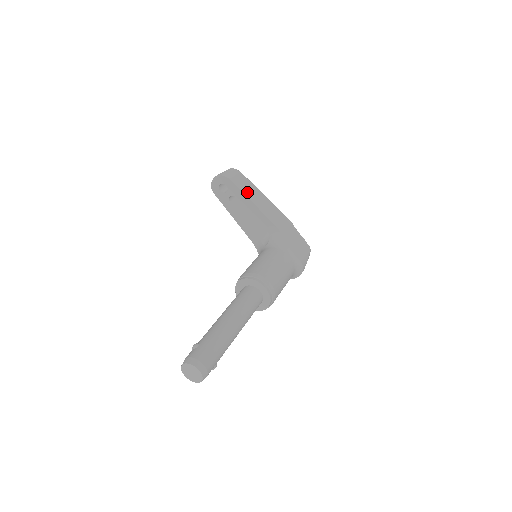
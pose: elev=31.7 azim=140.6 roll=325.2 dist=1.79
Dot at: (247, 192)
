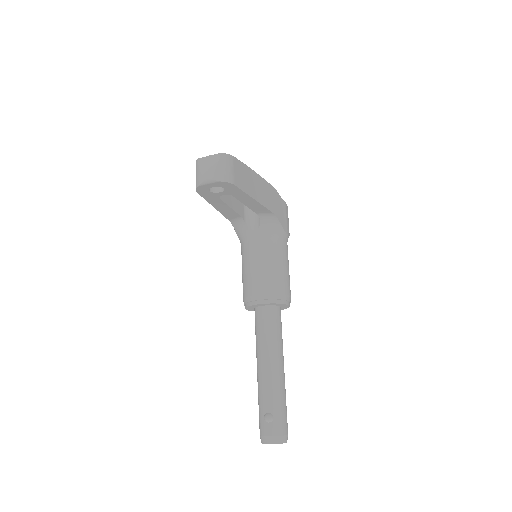
Dot at: (247, 187)
